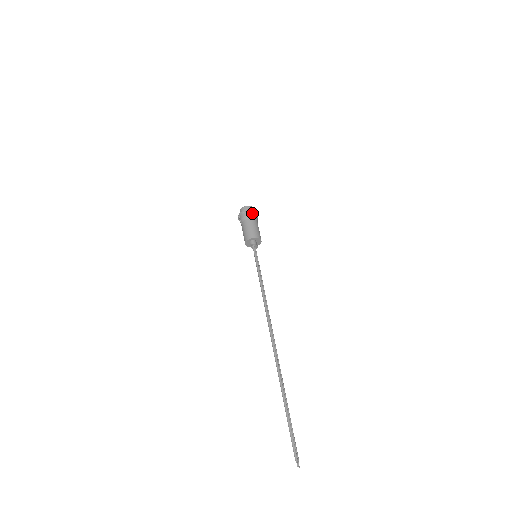
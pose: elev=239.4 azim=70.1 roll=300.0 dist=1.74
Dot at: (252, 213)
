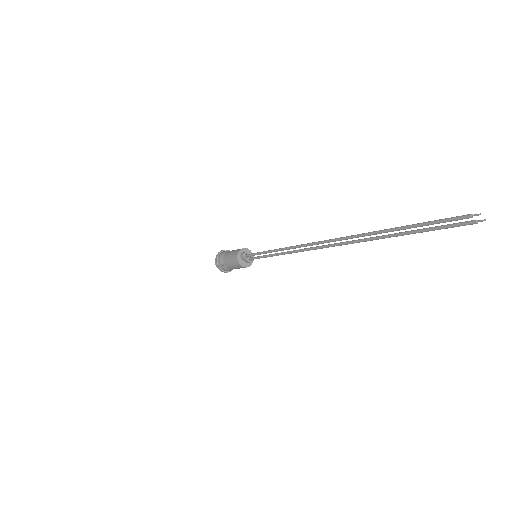
Dot at: (225, 251)
